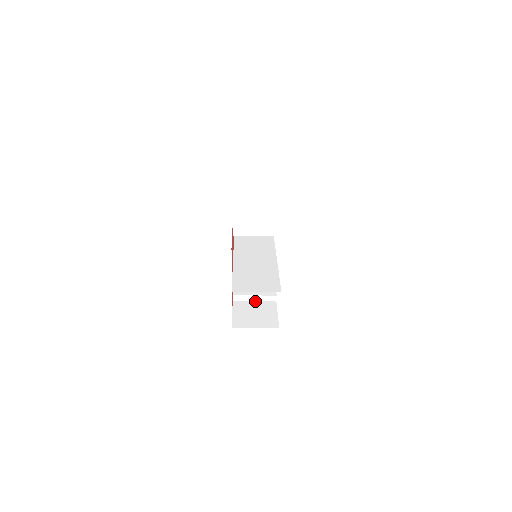
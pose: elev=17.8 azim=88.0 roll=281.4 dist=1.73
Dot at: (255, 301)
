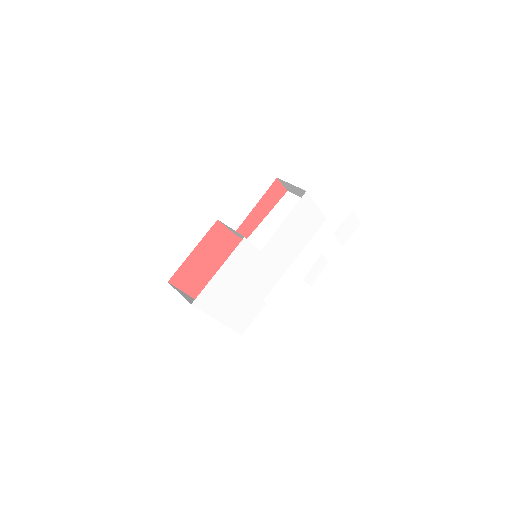
Dot at: occluded
